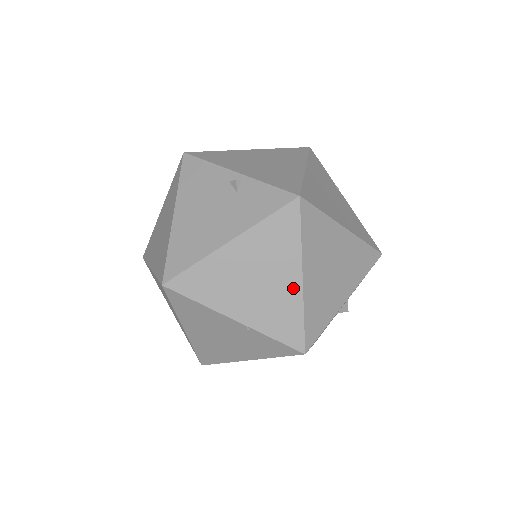
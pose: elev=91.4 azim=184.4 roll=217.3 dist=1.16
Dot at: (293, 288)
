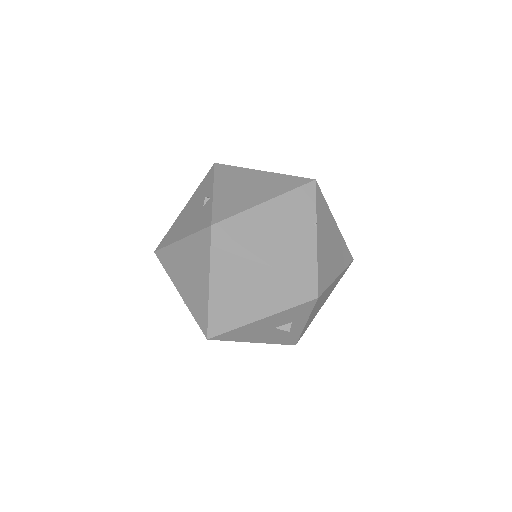
Dot at: (204, 289)
